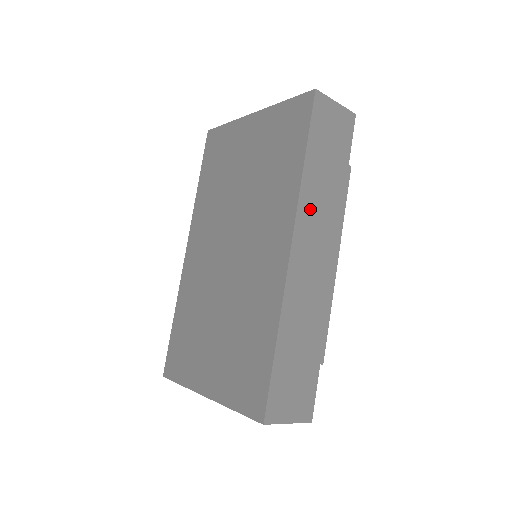
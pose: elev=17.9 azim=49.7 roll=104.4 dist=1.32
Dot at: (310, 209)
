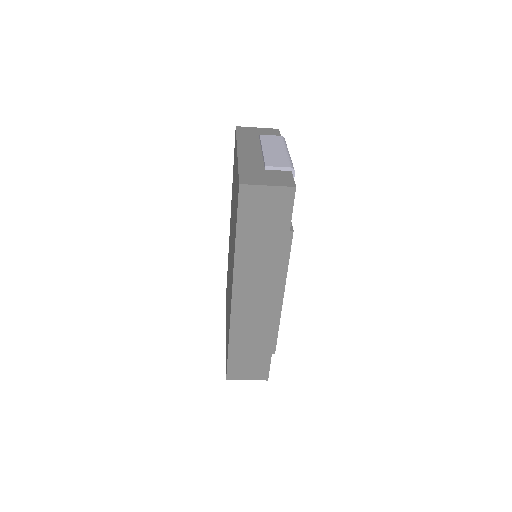
Dot at: (247, 271)
